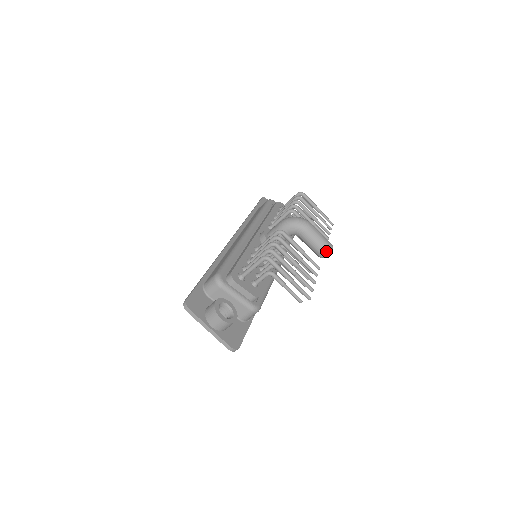
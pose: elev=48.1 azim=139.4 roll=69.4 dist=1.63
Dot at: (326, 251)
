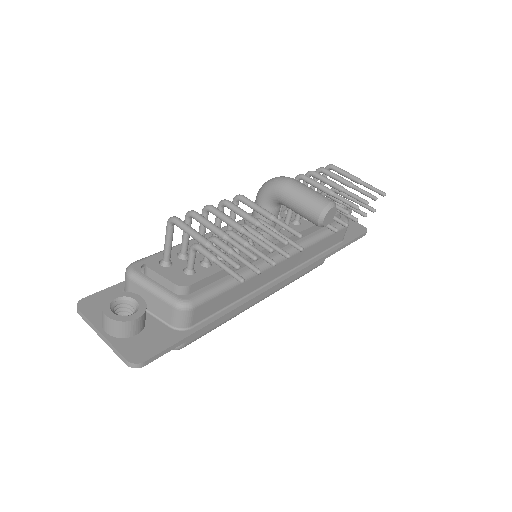
Dot at: (317, 211)
